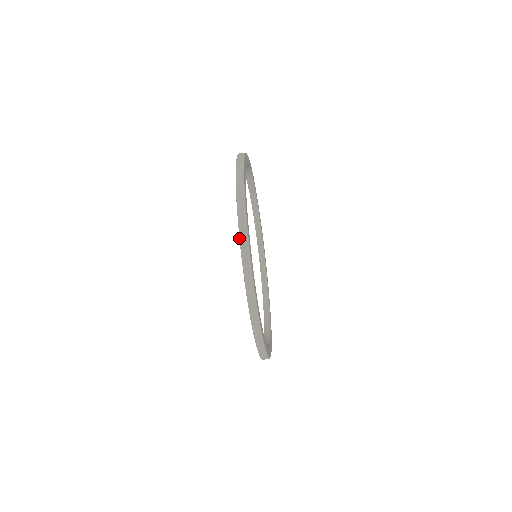
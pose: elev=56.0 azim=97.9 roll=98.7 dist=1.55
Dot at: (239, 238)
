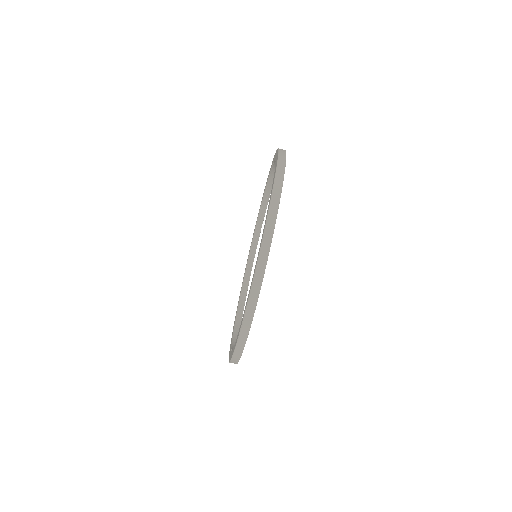
Dot at: (259, 253)
